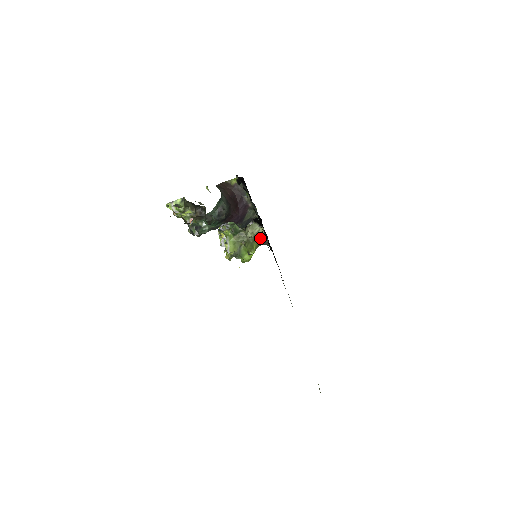
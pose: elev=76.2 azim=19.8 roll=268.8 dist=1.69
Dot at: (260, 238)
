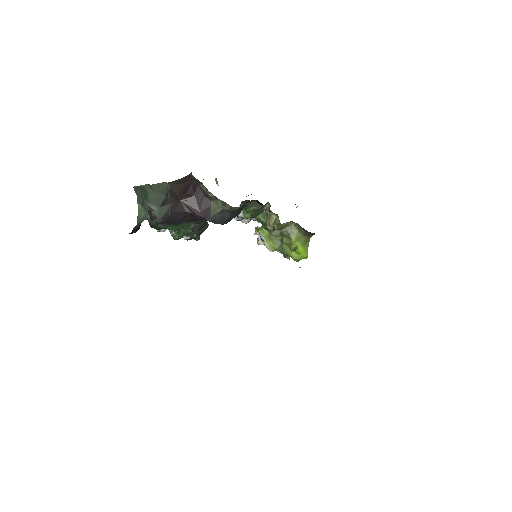
Dot at: (299, 227)
